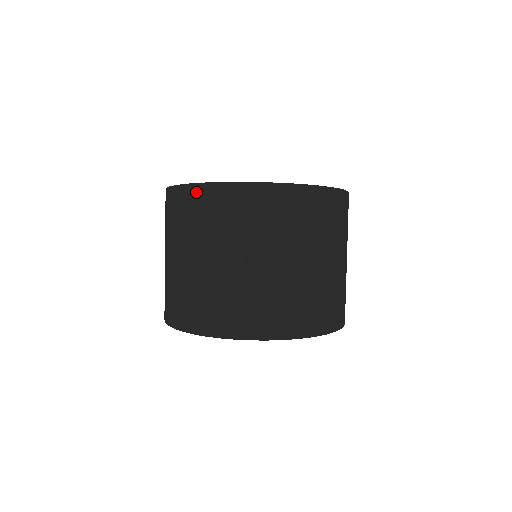
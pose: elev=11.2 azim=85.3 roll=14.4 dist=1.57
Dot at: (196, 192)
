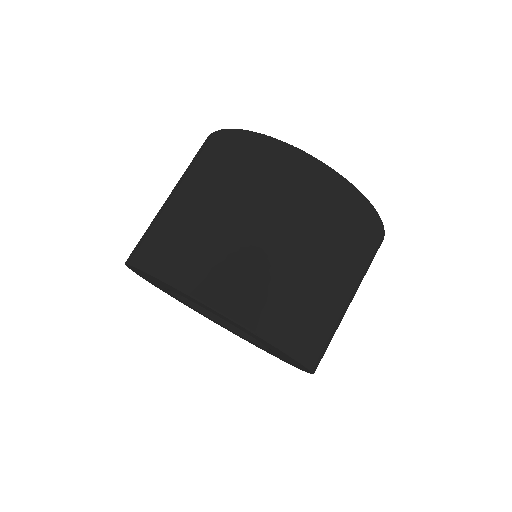
Dot at: (298, 159)
